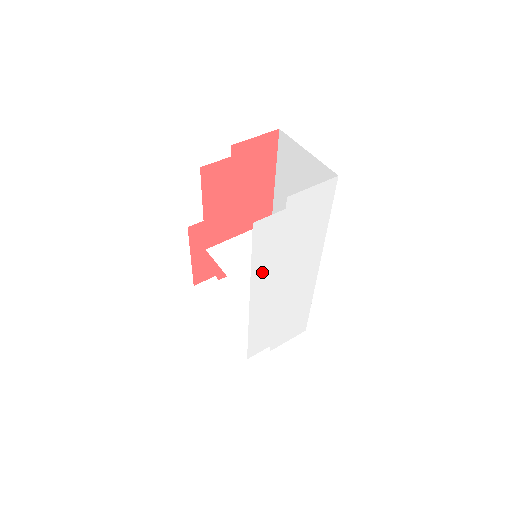
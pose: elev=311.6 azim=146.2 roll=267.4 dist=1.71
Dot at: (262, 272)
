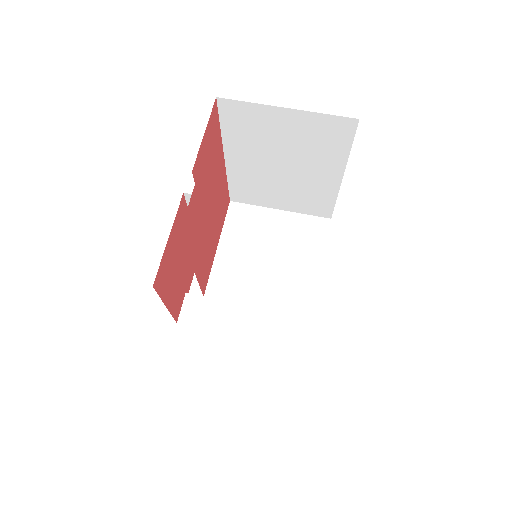
Dot at: occluded
